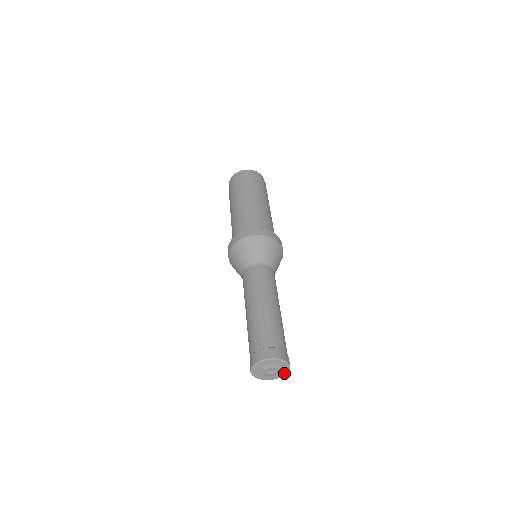
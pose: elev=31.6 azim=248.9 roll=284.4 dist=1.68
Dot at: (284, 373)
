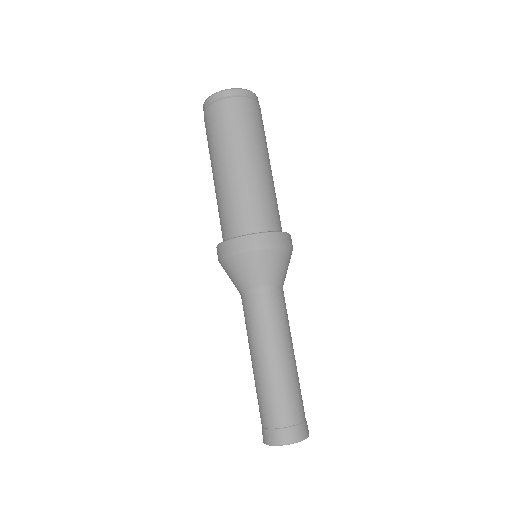
Dot at: occluded
